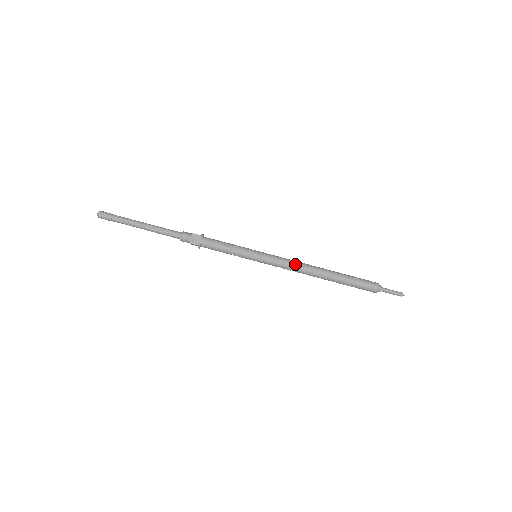
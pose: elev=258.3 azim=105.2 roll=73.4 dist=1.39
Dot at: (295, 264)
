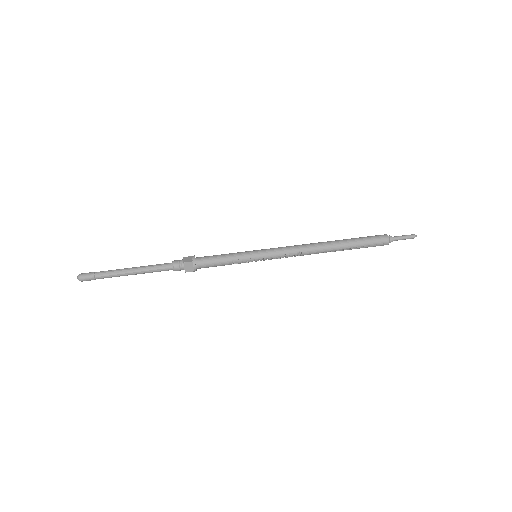
Dot at: (297, 245)
